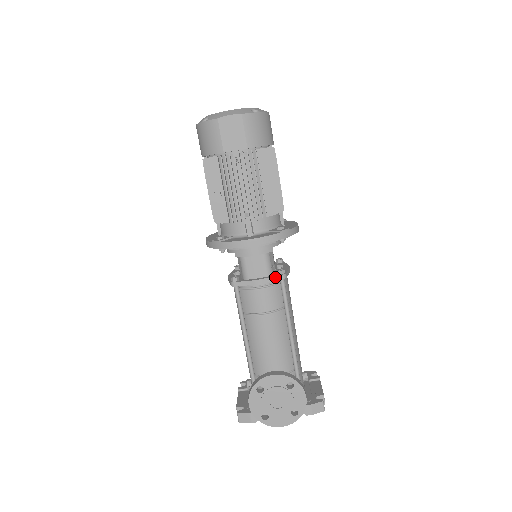
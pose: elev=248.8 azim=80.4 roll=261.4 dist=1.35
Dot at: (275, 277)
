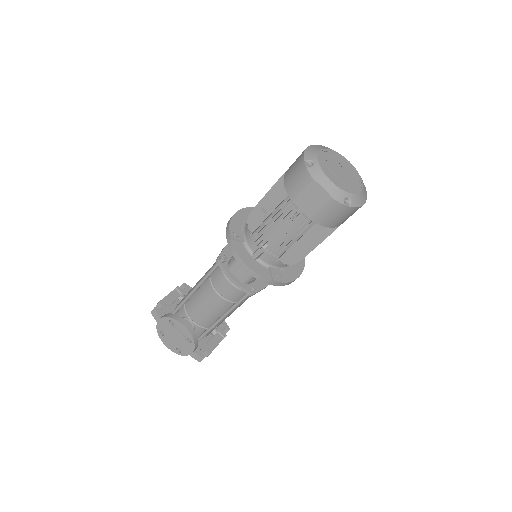
Dot at: (245, 289)
